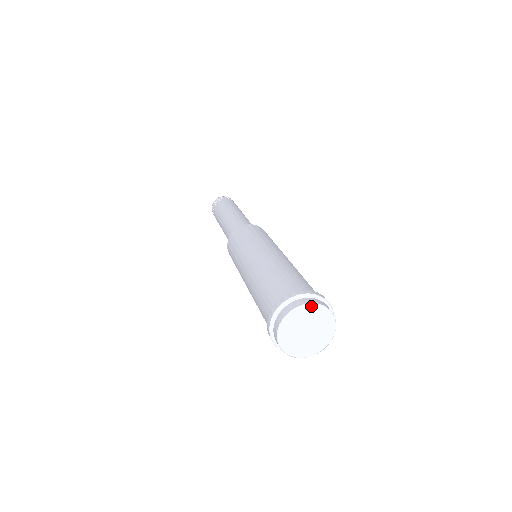
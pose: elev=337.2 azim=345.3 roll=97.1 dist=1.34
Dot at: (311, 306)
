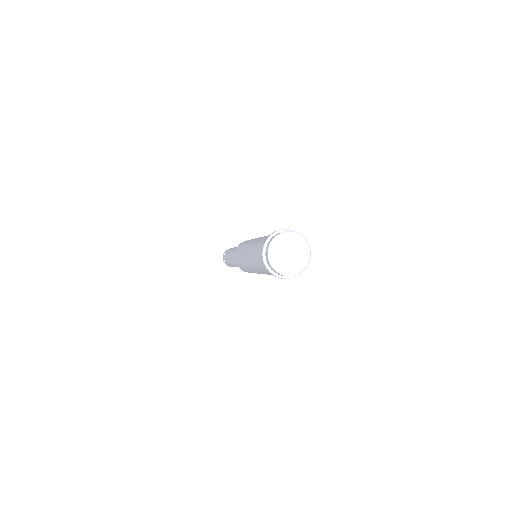
Dot at: (292, 233)
